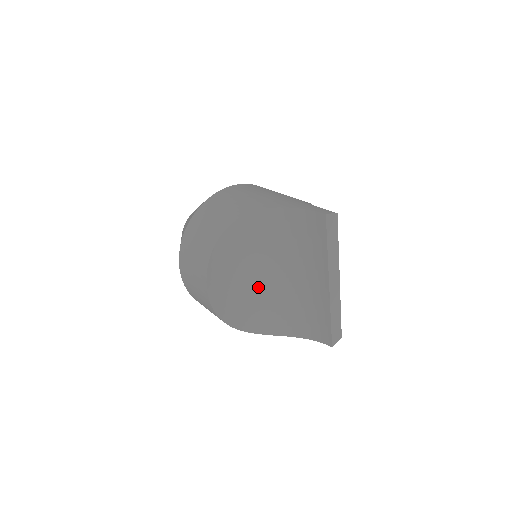
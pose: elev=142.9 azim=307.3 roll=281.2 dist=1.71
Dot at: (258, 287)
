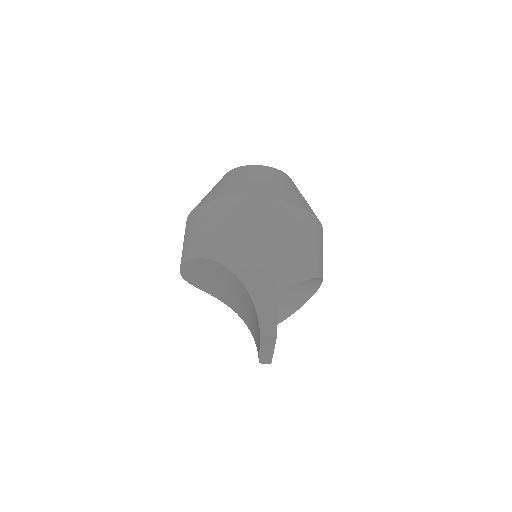
Dot at: (227, 292)
